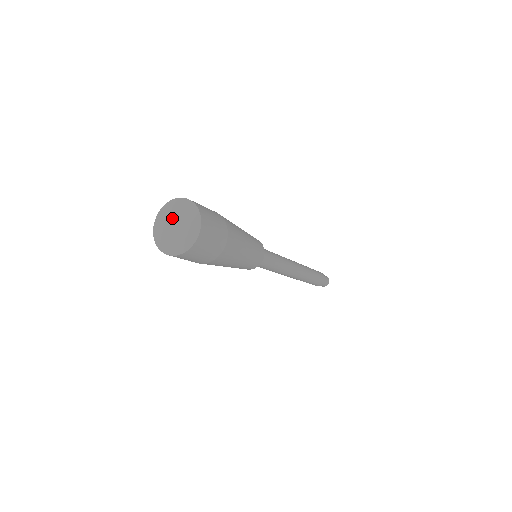
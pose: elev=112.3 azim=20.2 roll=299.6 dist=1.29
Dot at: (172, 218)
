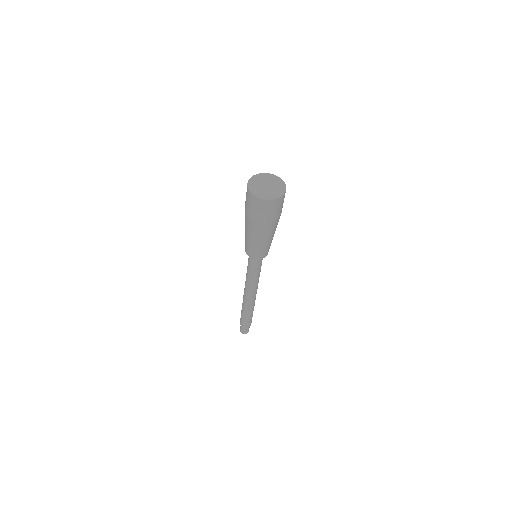
Dot at: (264, 181)
